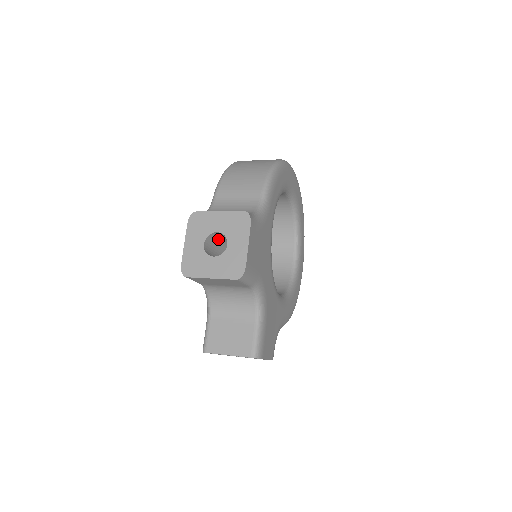
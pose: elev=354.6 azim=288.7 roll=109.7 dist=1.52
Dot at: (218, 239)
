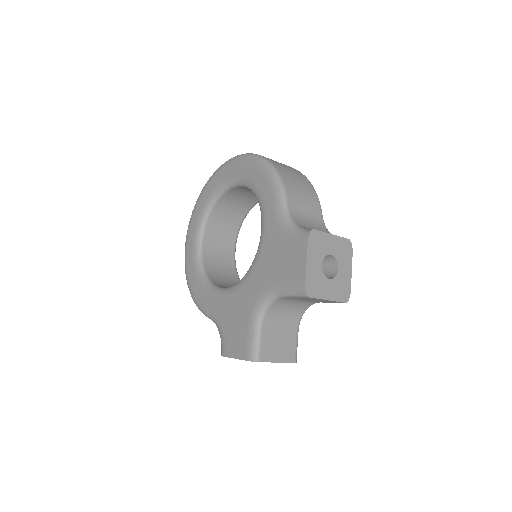
Dot at: occluded
